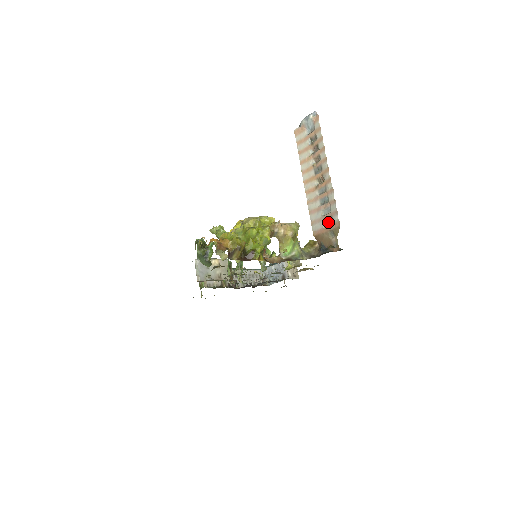
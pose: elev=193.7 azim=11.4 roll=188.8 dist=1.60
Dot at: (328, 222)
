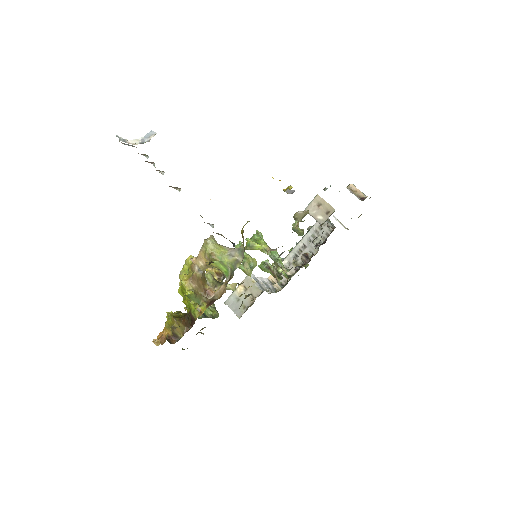
Dot at: (208, 223)
